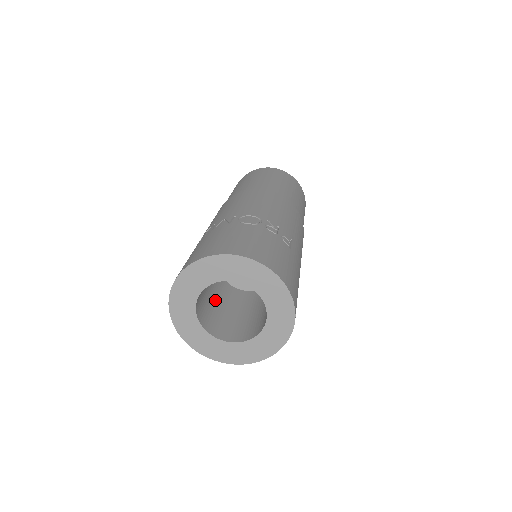
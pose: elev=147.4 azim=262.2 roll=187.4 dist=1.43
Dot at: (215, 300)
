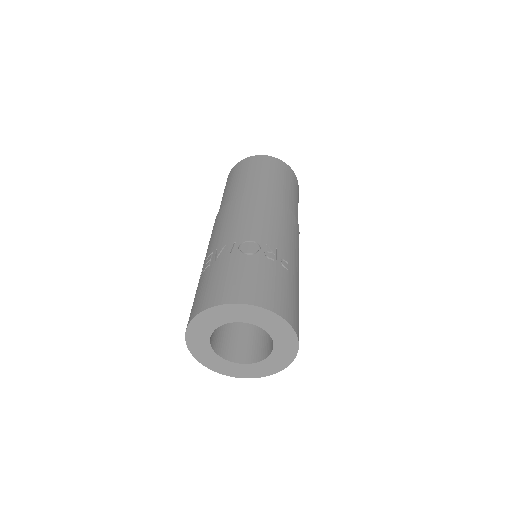
Dot at: occluded
